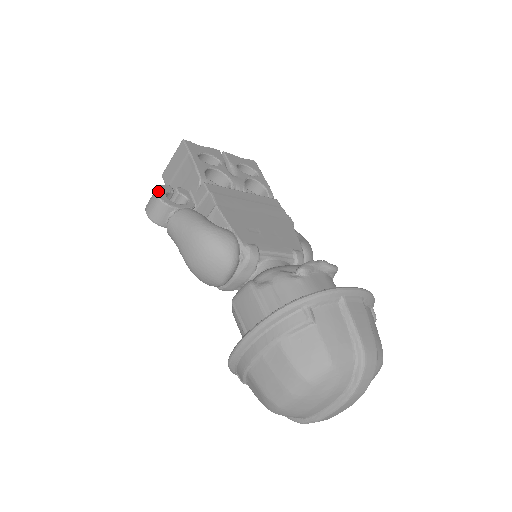
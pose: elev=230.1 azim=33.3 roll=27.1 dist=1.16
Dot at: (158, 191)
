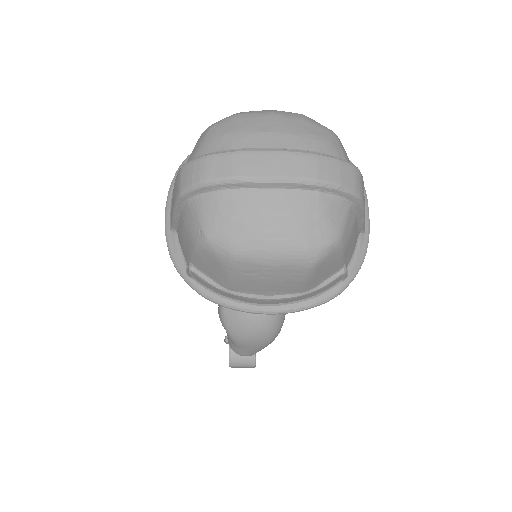
Dot at: occluded
